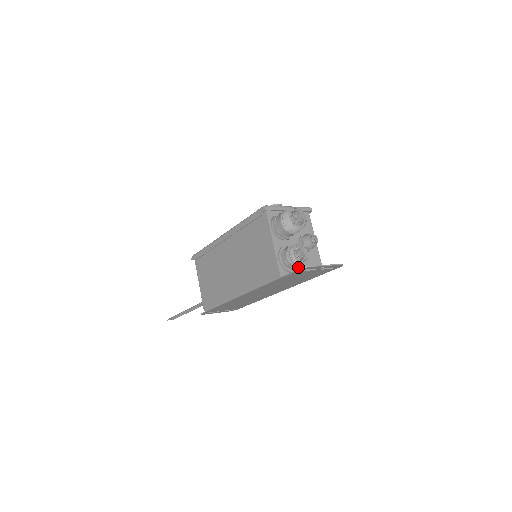
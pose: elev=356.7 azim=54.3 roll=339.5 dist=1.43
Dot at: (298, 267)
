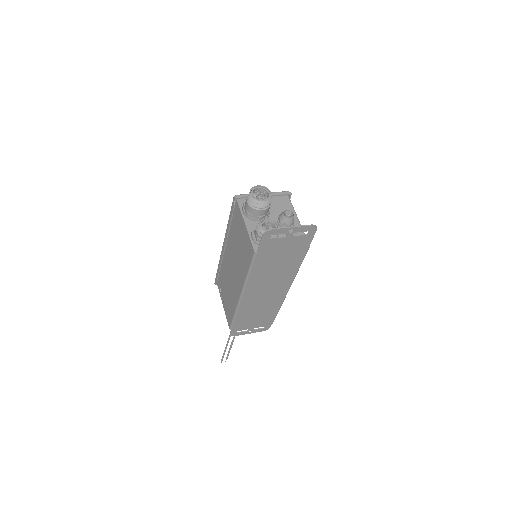
Dot at: occluded
